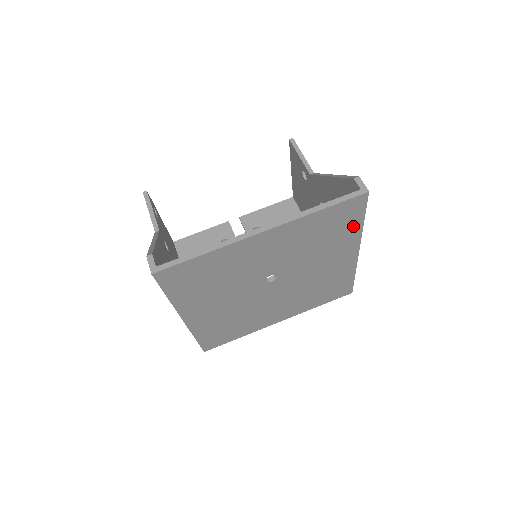
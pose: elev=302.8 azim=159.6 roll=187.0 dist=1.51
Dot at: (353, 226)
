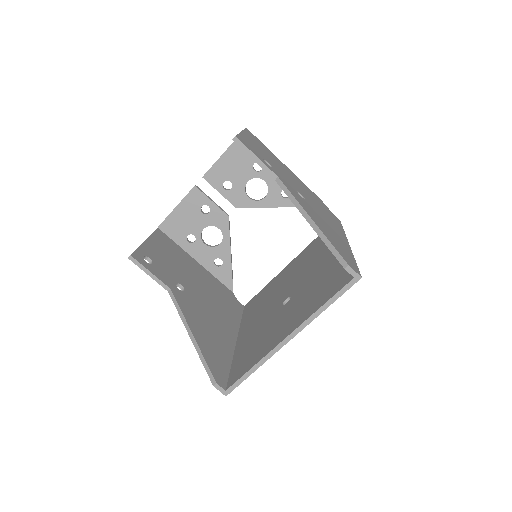
Dot at: occluded
